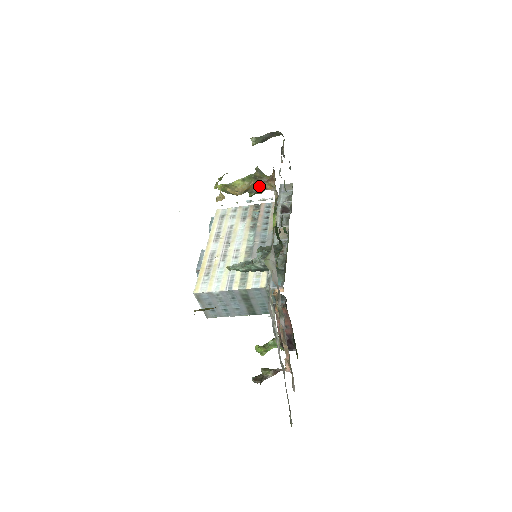
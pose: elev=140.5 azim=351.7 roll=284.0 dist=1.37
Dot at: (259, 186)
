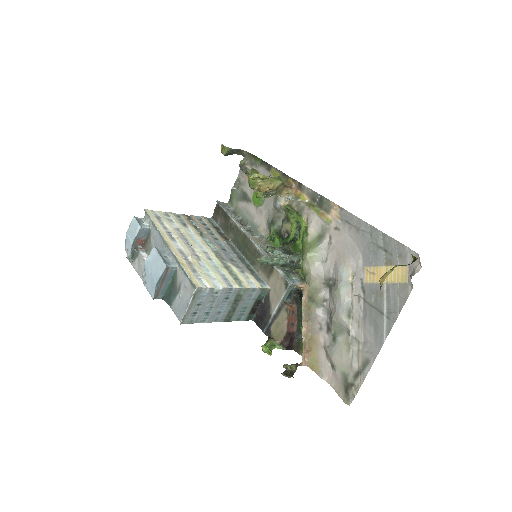
Dot at: (279, 189)
